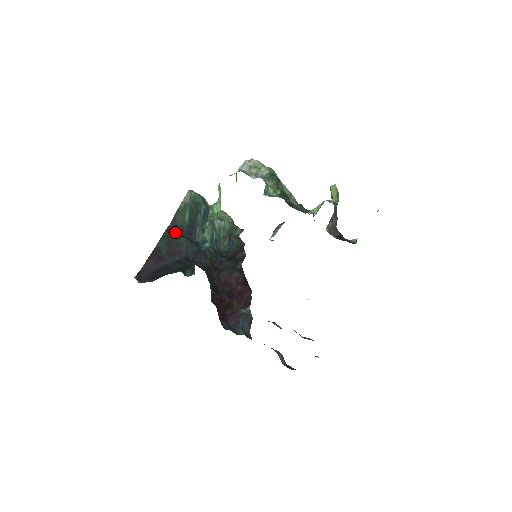
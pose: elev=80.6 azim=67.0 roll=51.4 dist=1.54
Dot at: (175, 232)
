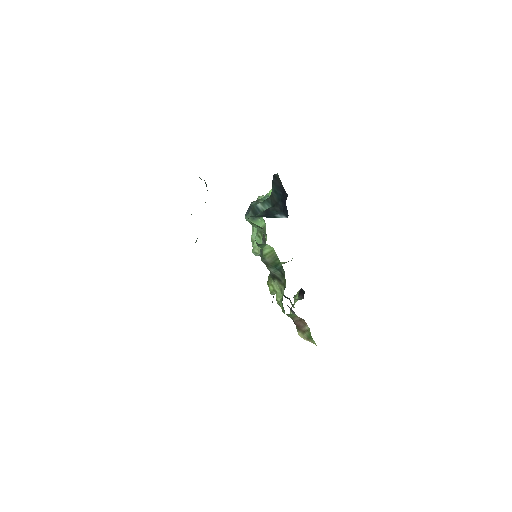
Dot at: occluded
